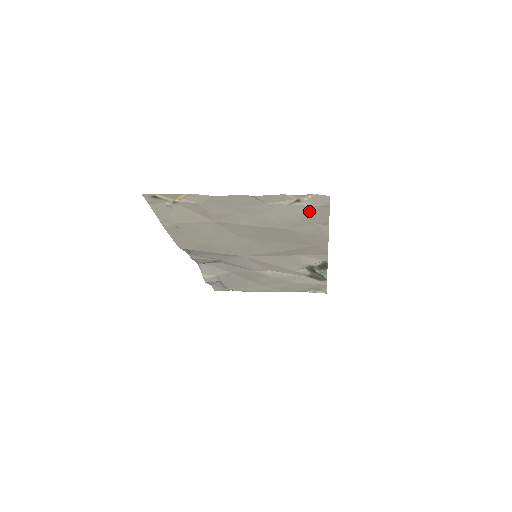
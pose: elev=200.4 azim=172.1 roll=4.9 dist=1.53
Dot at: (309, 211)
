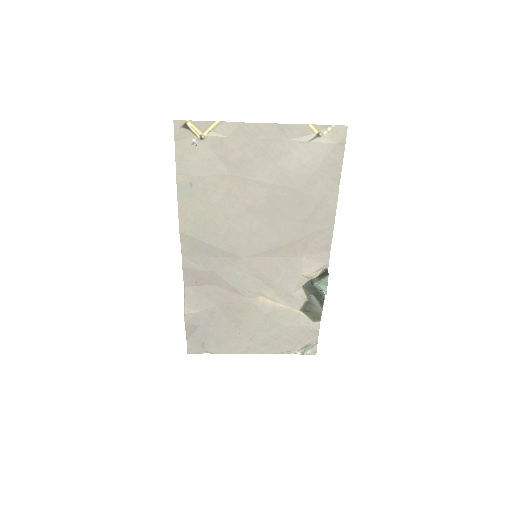
Dot at: (326, 153)
